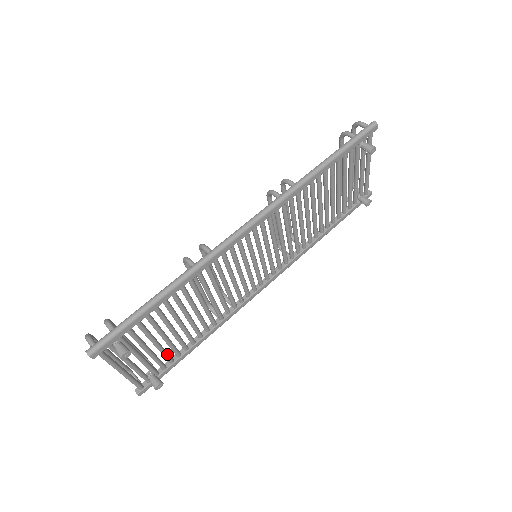
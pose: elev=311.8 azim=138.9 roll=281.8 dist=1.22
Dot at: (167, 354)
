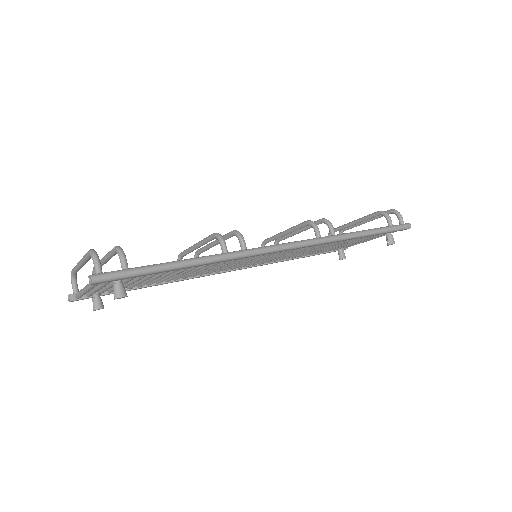
Dot at: (126, 287)
